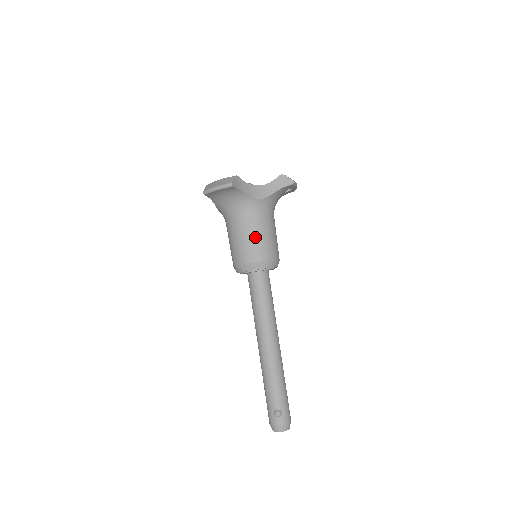
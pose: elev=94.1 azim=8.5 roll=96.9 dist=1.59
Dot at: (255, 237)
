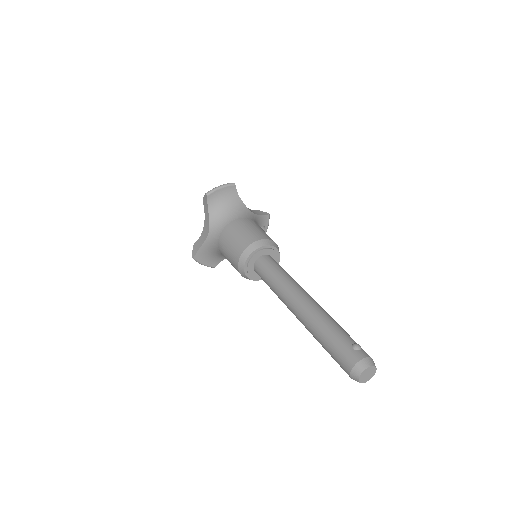
Dot at: (258, 228)
